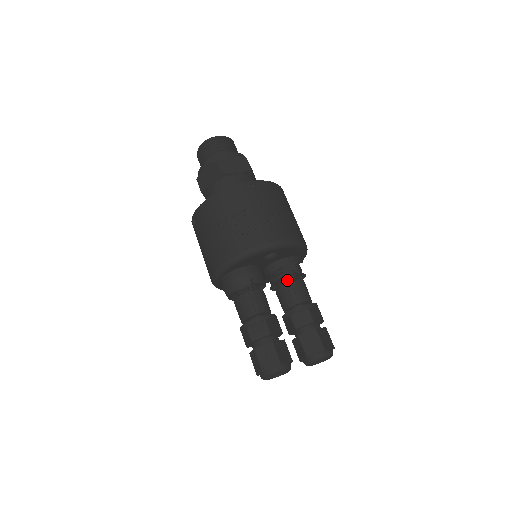
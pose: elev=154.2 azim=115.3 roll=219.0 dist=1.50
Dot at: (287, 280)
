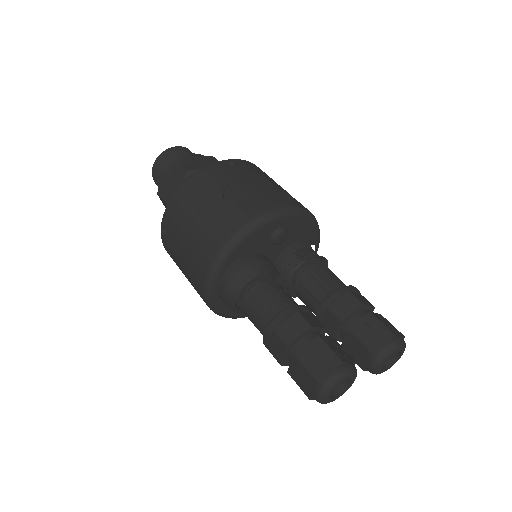
Dot at: (307, 269)
